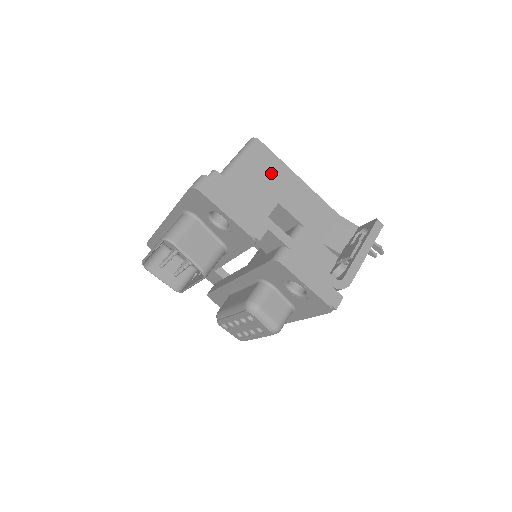
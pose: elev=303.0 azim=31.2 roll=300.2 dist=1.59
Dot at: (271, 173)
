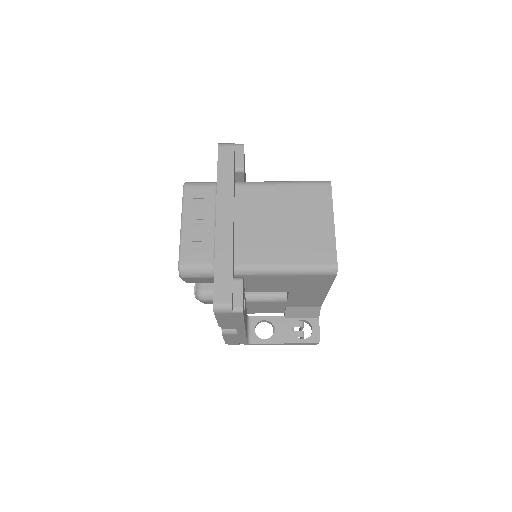
Dot at: (311, 285)
